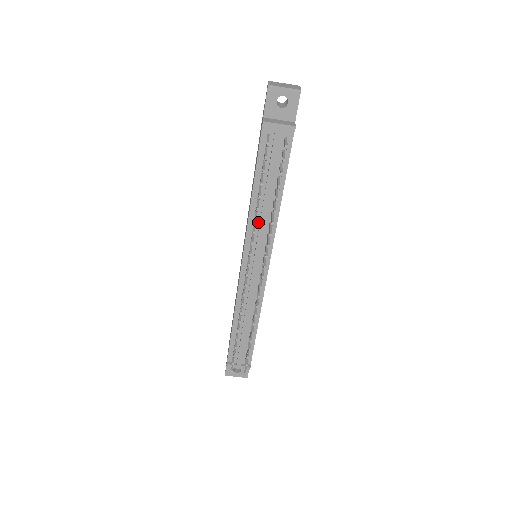
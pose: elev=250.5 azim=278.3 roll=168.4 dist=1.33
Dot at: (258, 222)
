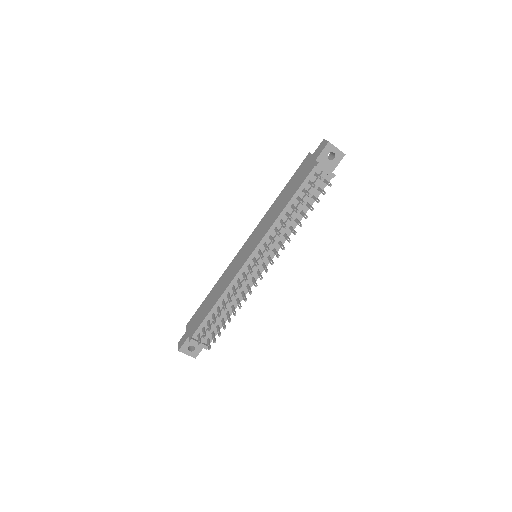
Dot at: occluded
